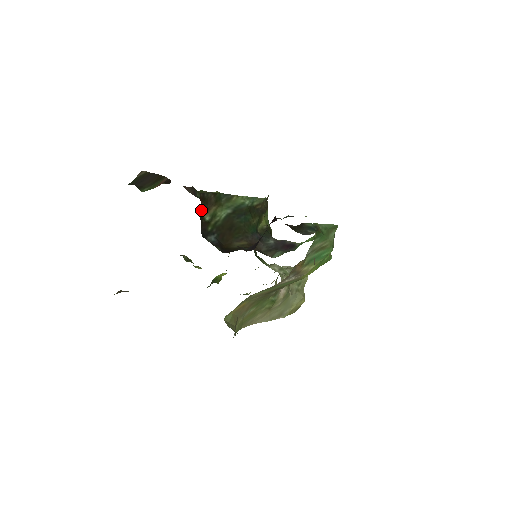
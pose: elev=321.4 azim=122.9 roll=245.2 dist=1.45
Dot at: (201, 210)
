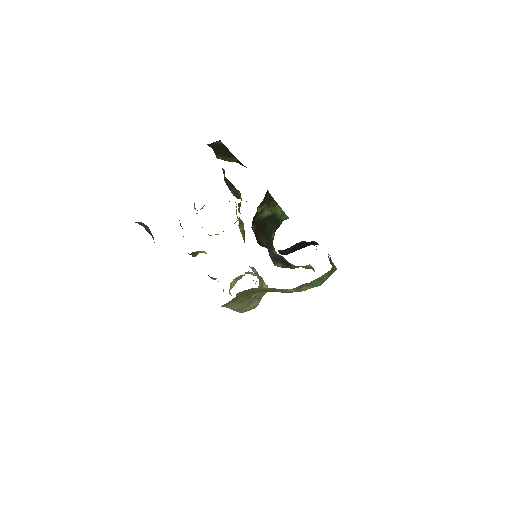
Dot at: (260, 203)
